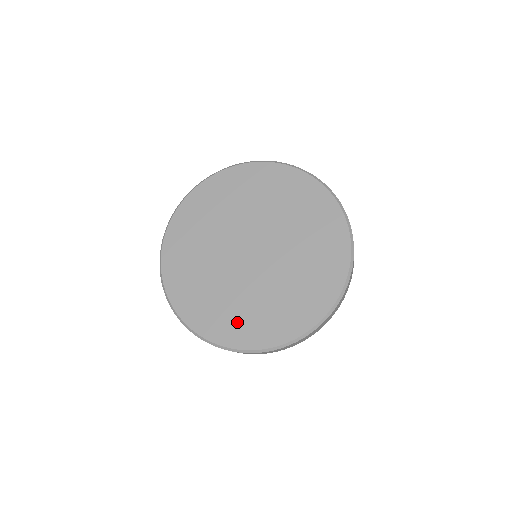
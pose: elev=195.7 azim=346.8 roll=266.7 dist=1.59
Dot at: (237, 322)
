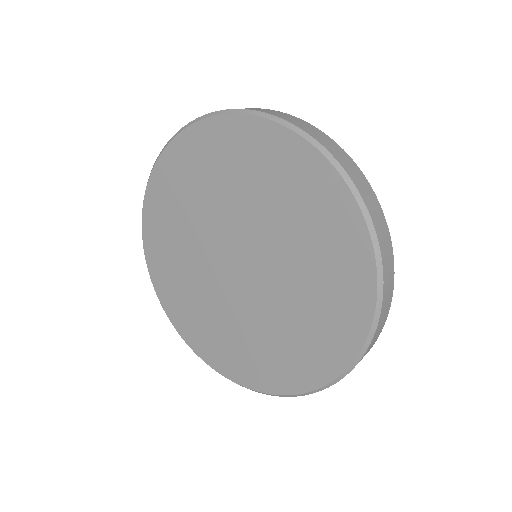
Dot at: (260, 361)
